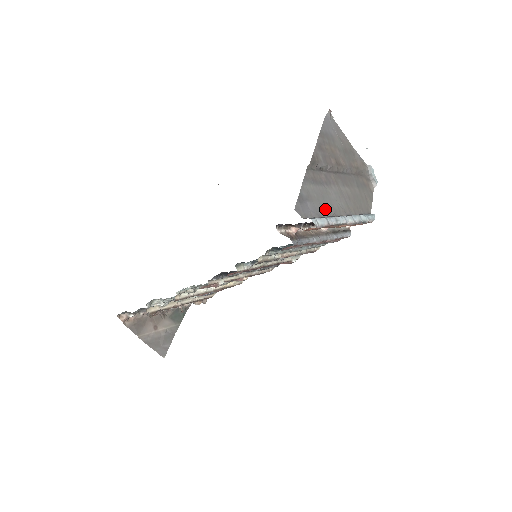
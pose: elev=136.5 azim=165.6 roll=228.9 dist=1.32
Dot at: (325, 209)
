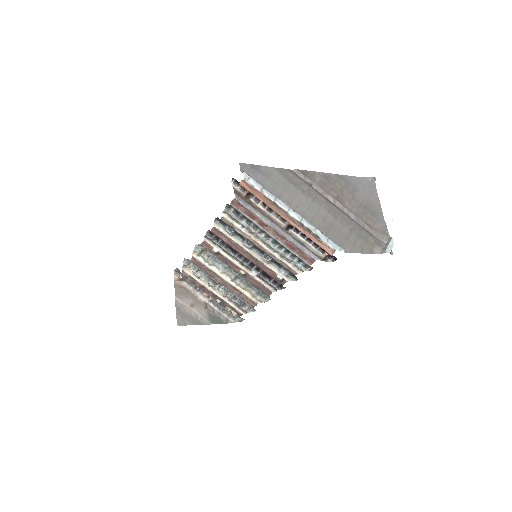
Dot at: (277, 193)
